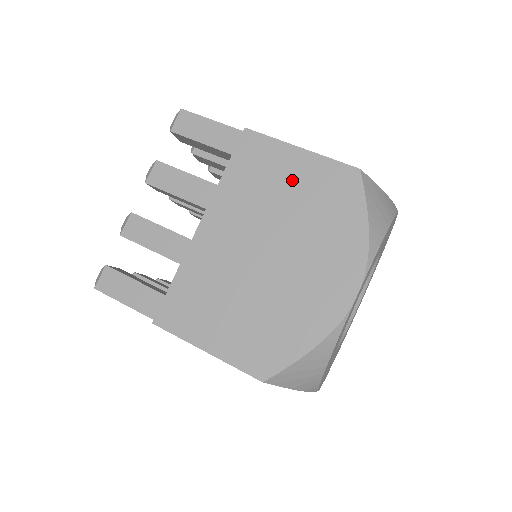
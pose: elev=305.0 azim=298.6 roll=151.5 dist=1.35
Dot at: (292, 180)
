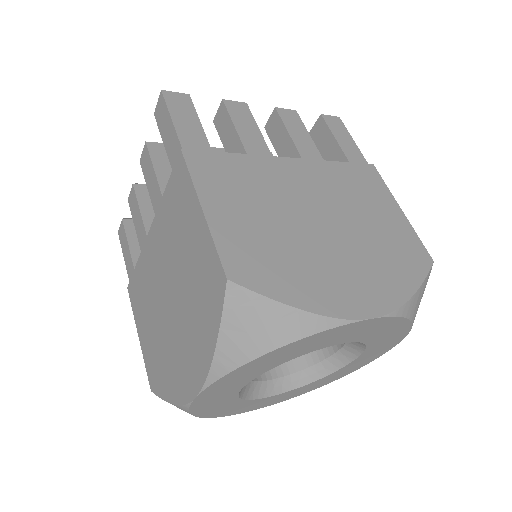
Dot at: (381, 215)
